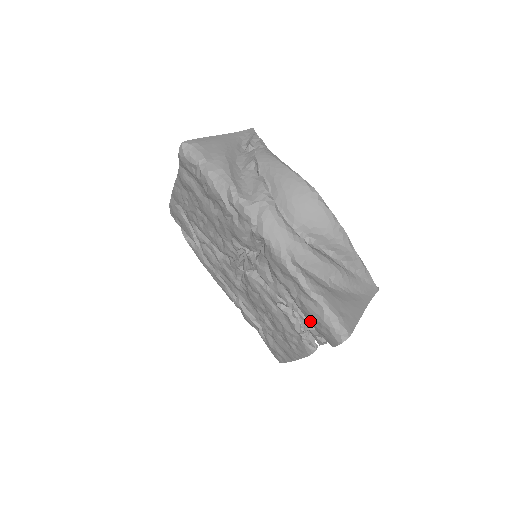
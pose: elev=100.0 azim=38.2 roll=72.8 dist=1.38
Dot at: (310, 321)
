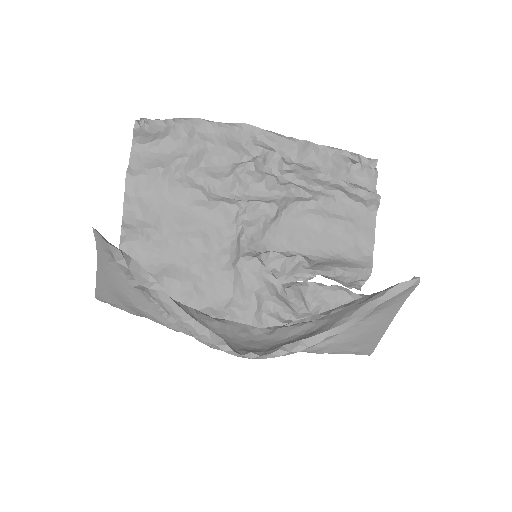
Dot at: occluded
